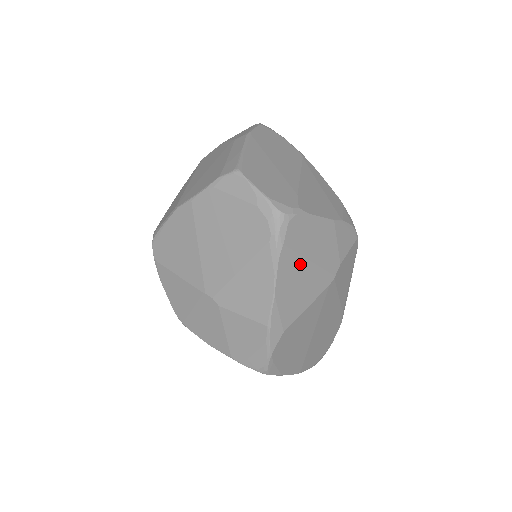
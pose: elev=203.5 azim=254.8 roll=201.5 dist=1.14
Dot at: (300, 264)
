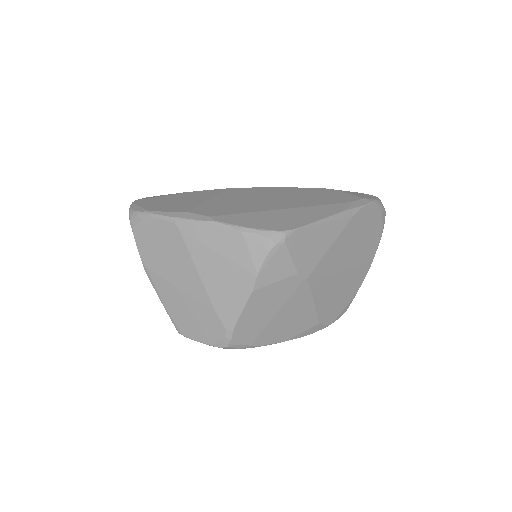
Dot at: (274, 324)
